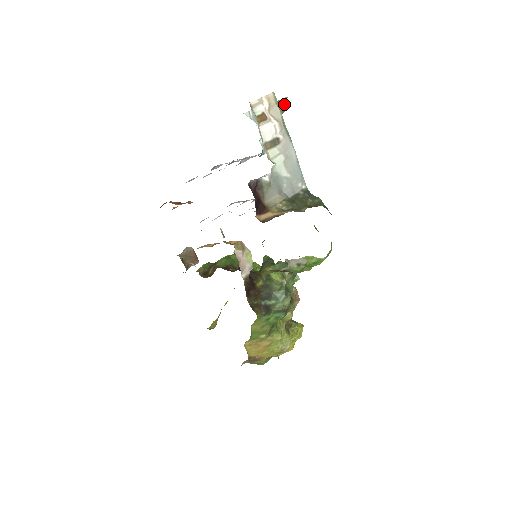
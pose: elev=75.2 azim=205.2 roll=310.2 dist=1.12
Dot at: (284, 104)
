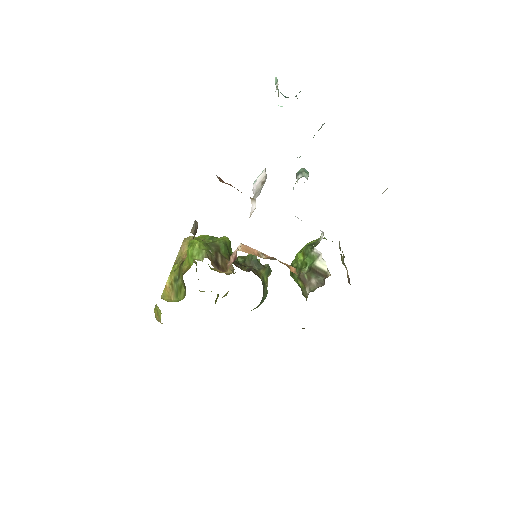
Dot at: occluded
